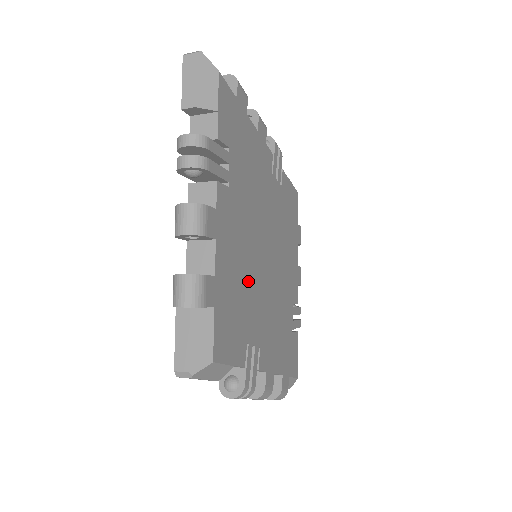
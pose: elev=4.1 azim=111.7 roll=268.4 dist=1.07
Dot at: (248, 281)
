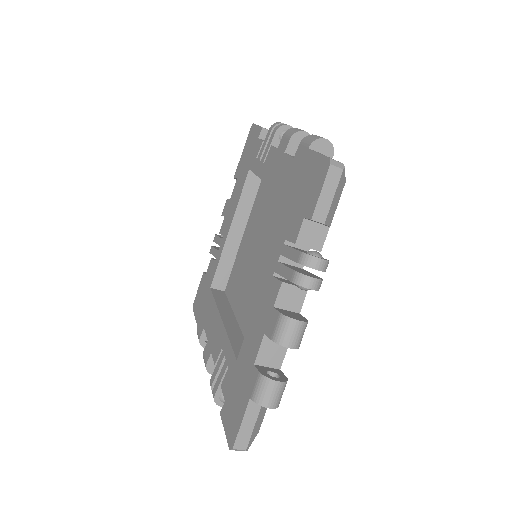
Dot at: occluded
